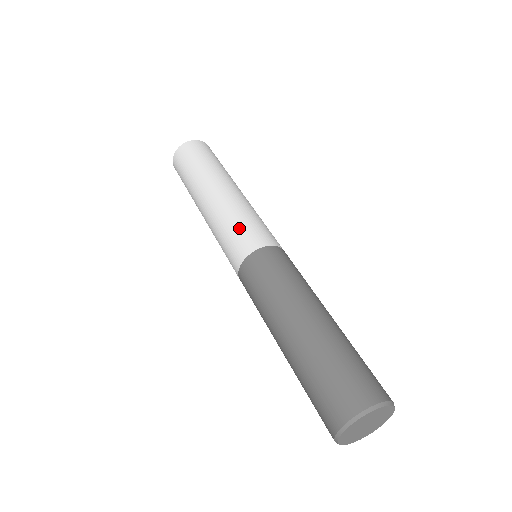
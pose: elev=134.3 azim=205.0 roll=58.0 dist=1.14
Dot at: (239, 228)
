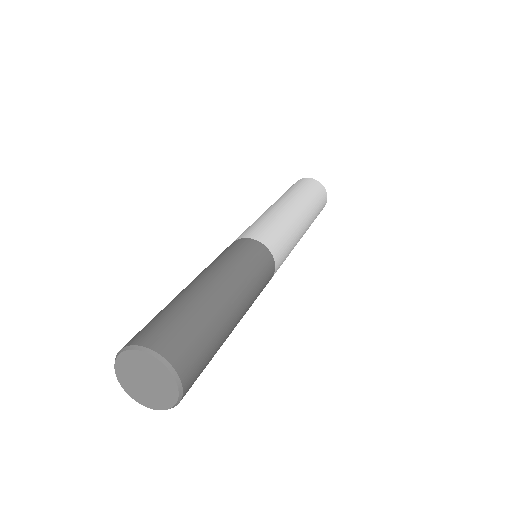
Dot at: (277, 231)
